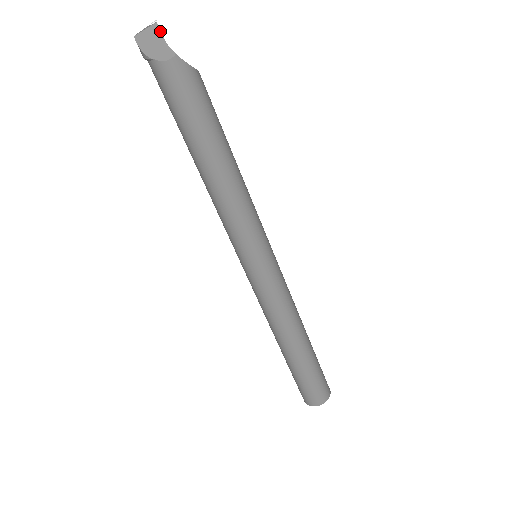
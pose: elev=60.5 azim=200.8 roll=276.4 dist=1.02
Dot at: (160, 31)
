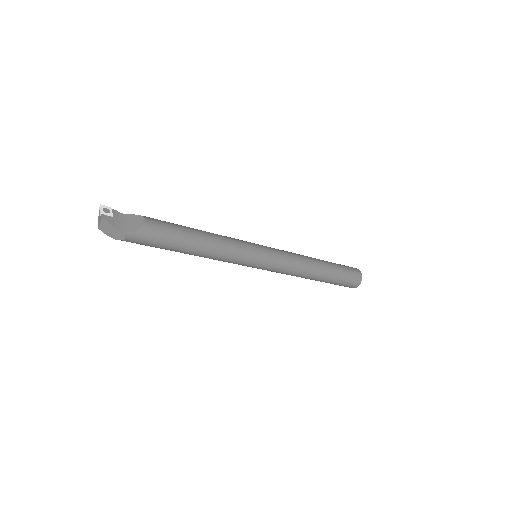
Dot at: (108, 223)
